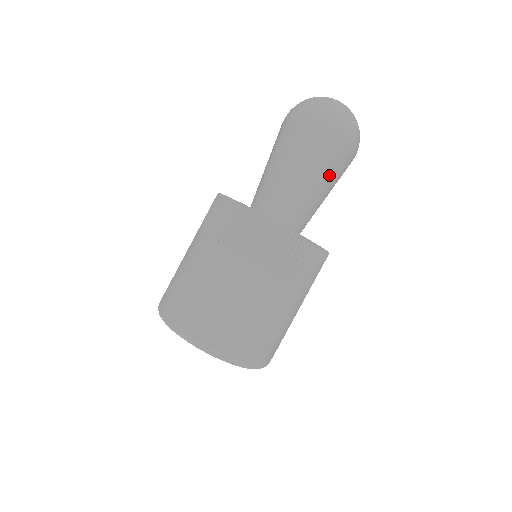
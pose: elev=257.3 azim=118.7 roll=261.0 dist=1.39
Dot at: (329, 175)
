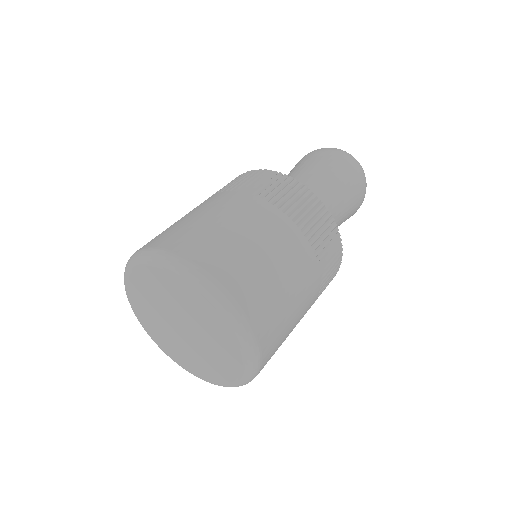
Dot at: (339, 189)
